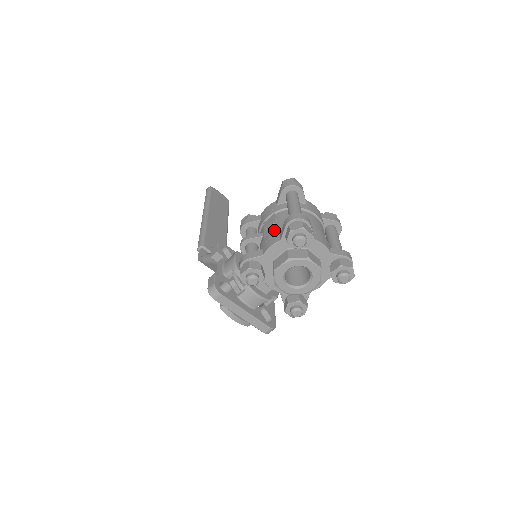
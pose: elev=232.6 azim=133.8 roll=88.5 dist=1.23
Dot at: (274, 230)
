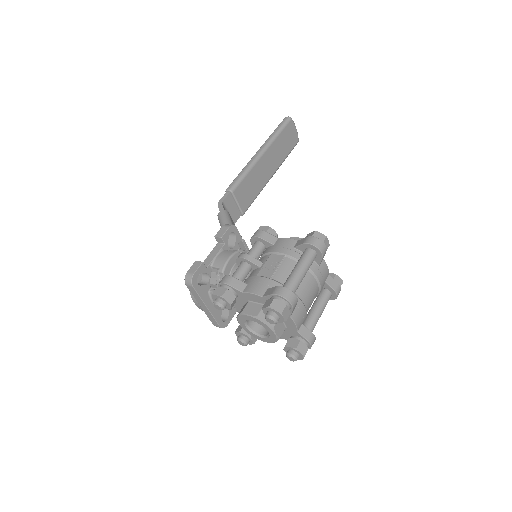
Dot at: (269, 277)
